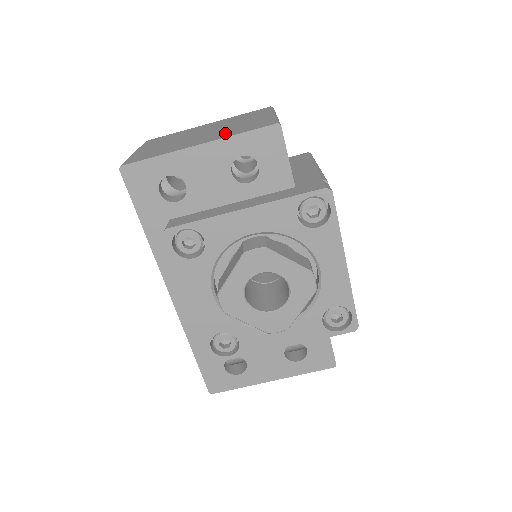
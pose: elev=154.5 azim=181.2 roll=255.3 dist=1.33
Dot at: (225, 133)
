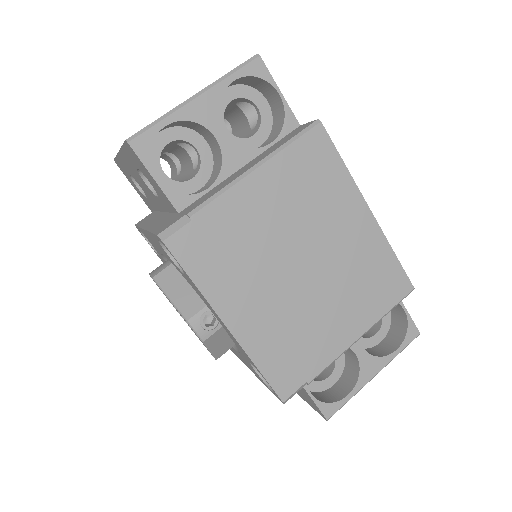
Dot at: occluded
